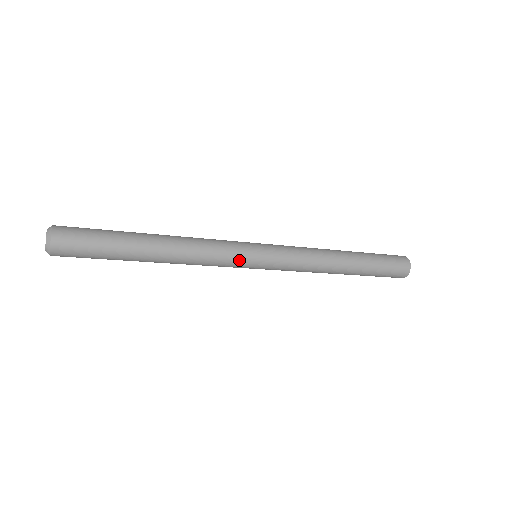
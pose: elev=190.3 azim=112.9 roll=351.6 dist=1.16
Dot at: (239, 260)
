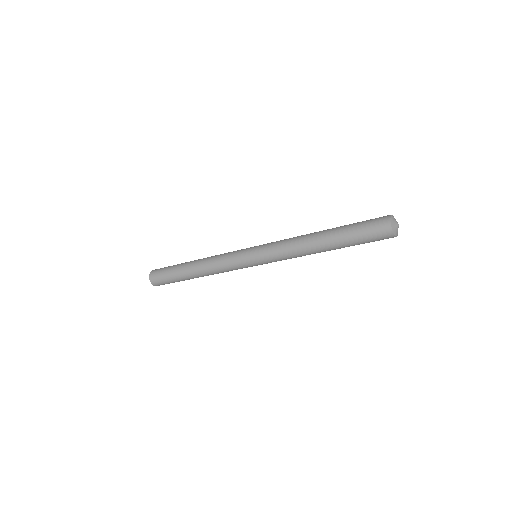
Dot at: (238, 262)
